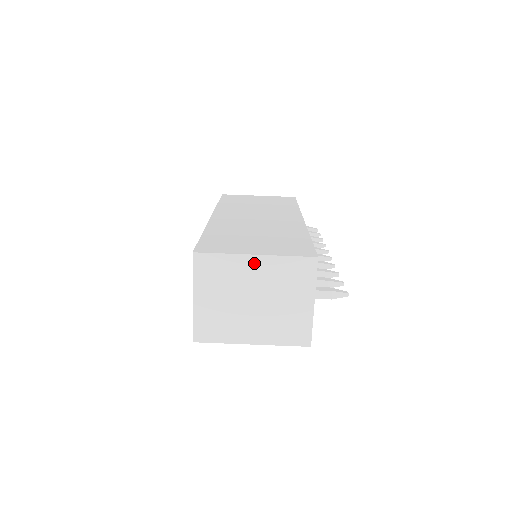
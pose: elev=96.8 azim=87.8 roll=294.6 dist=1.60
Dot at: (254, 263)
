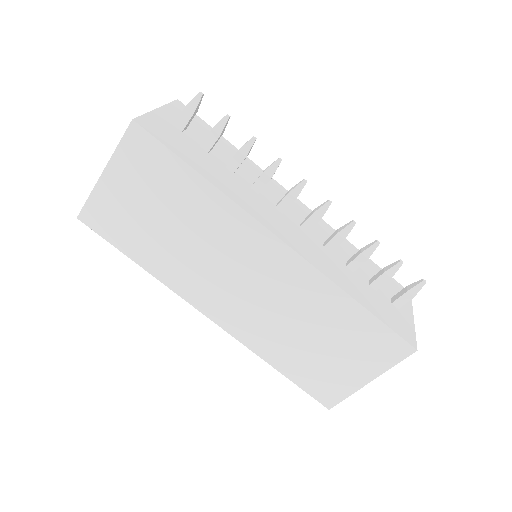
Dot at: occluded
